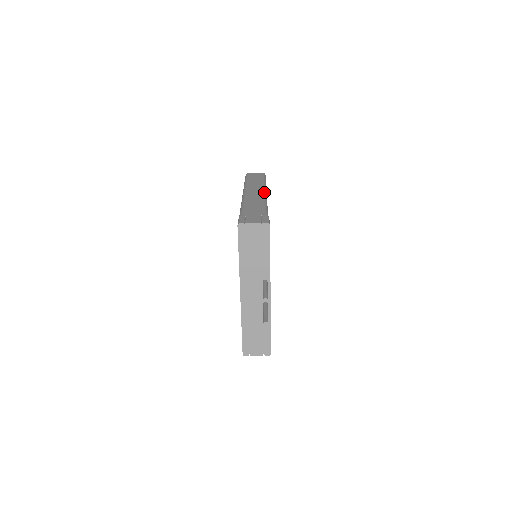
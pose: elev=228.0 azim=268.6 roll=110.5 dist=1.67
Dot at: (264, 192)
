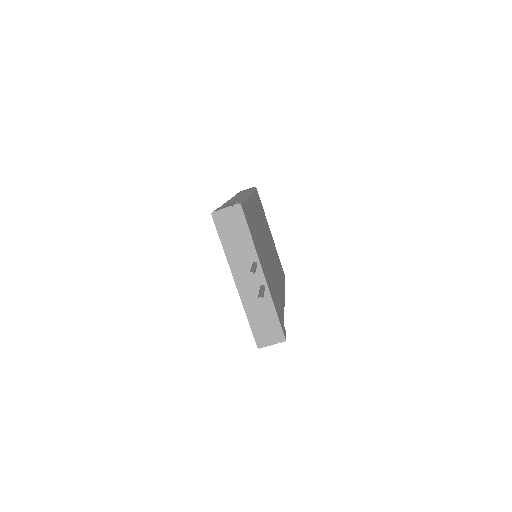
Dot at: occluded
